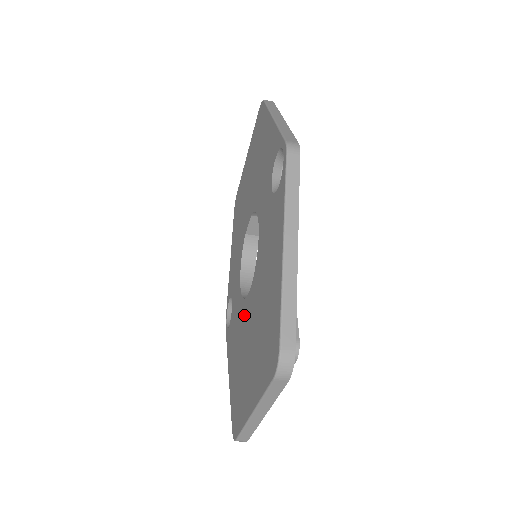
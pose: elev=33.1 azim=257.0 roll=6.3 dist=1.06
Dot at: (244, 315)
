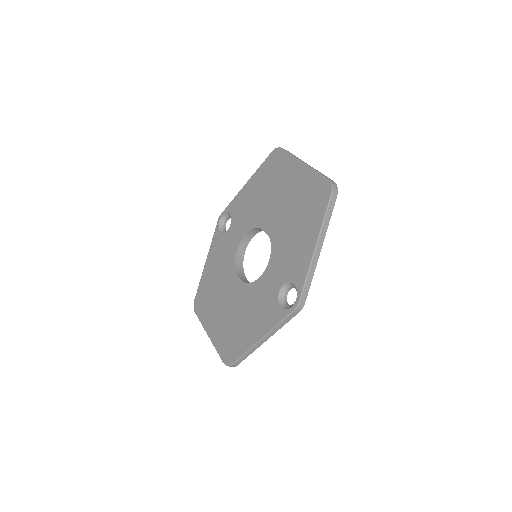
Dot at: (230, 277)
